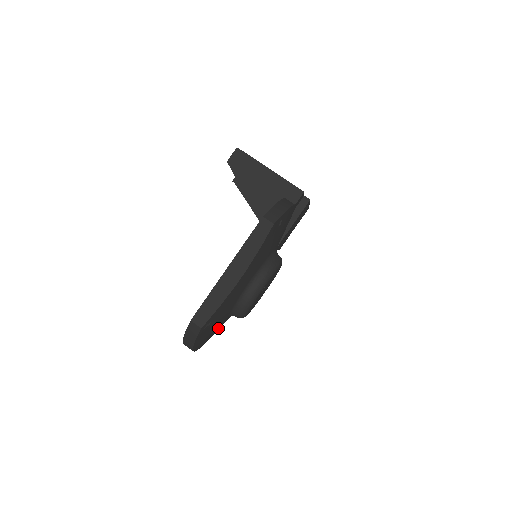
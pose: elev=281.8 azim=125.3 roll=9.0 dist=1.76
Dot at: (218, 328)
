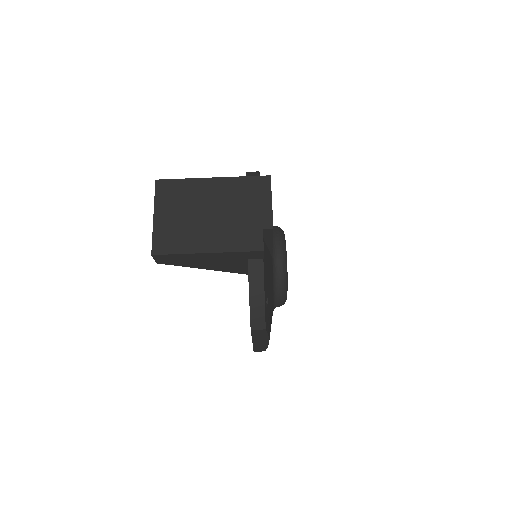
Dot at: occluded
